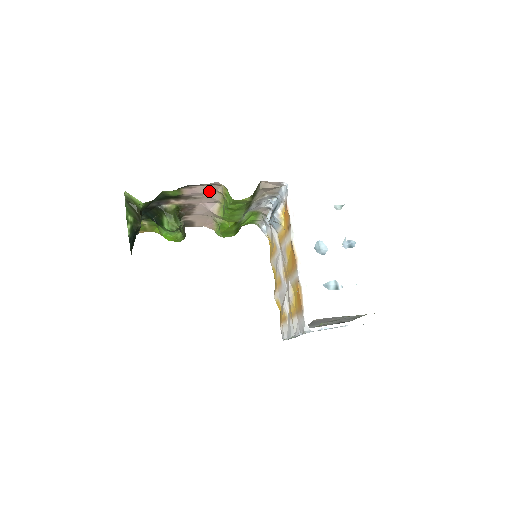
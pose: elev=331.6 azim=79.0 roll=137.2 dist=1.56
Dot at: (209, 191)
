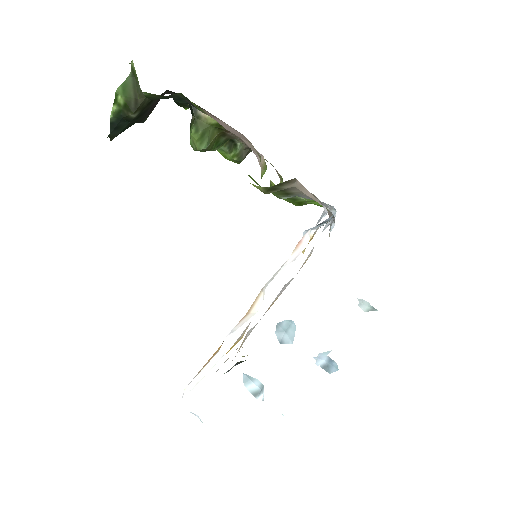
Dot at: (241, 136)
